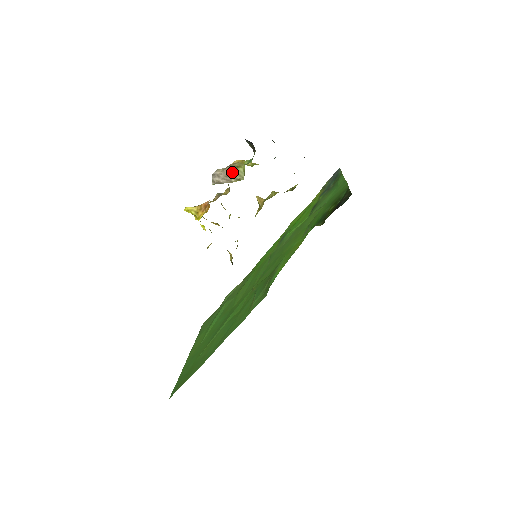
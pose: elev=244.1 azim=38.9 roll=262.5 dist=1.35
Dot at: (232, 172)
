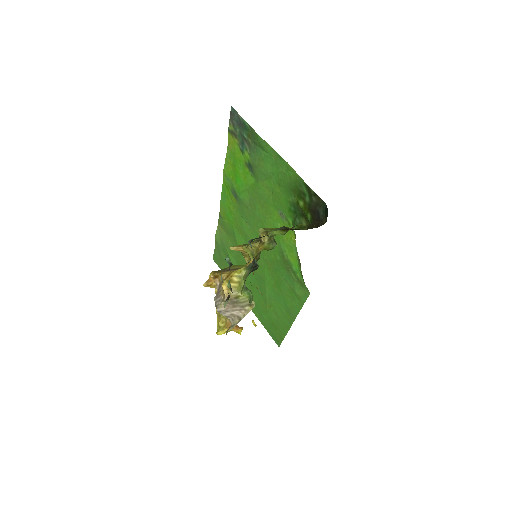
Dot at: (236, 303)
